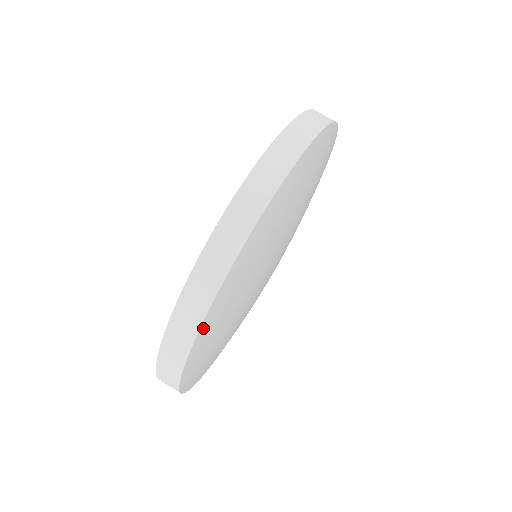
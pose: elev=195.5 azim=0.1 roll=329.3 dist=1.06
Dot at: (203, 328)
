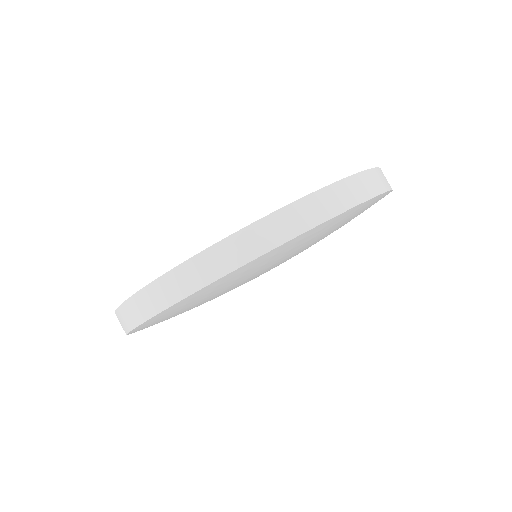
Dot at: occluded
